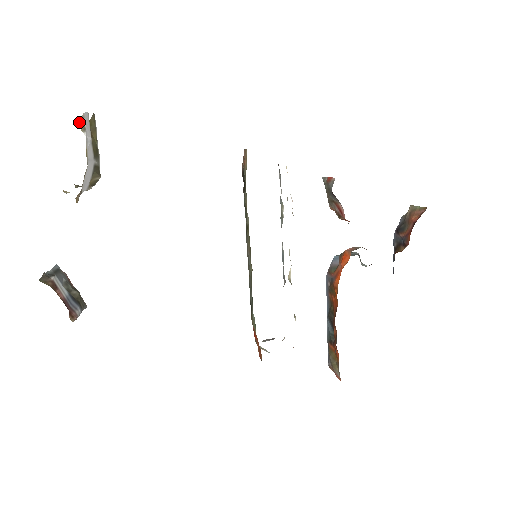
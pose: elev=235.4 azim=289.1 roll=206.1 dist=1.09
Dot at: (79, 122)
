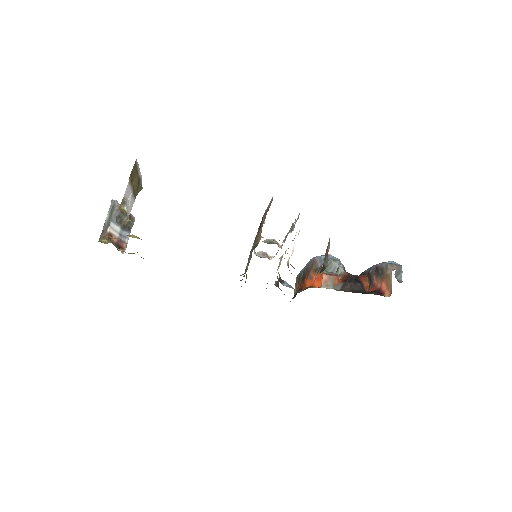
Dot at: (120, 205)
